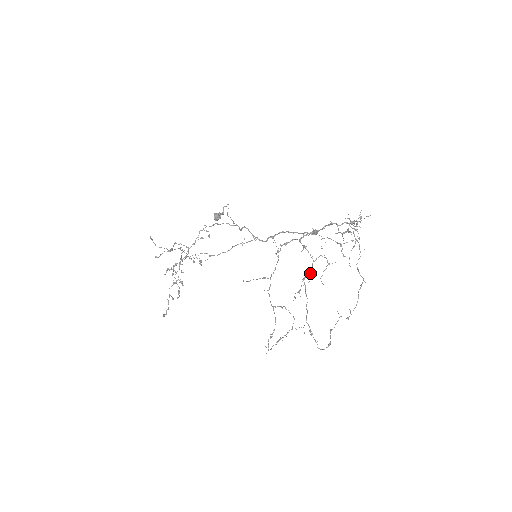
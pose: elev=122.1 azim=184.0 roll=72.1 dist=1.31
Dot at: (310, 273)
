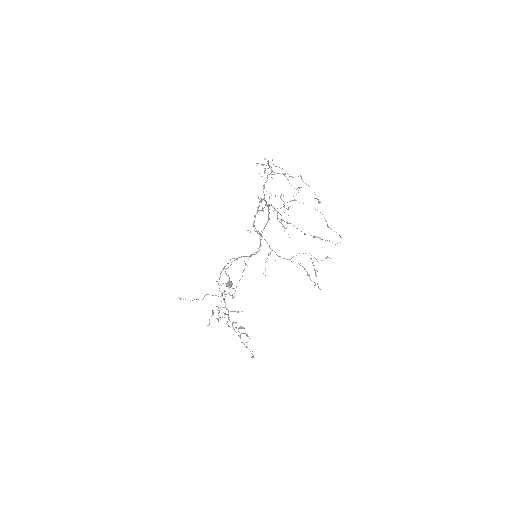
Dot at: (277, 212)
